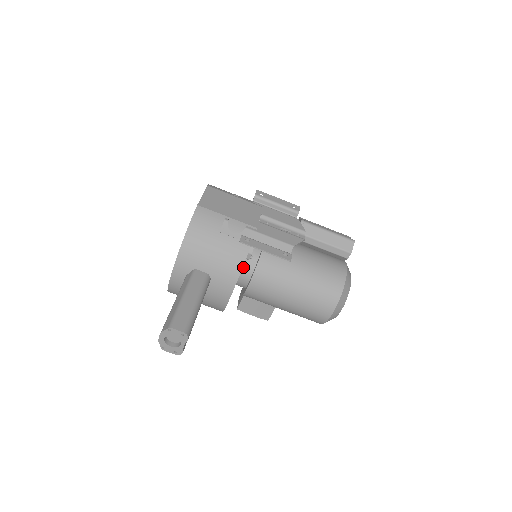
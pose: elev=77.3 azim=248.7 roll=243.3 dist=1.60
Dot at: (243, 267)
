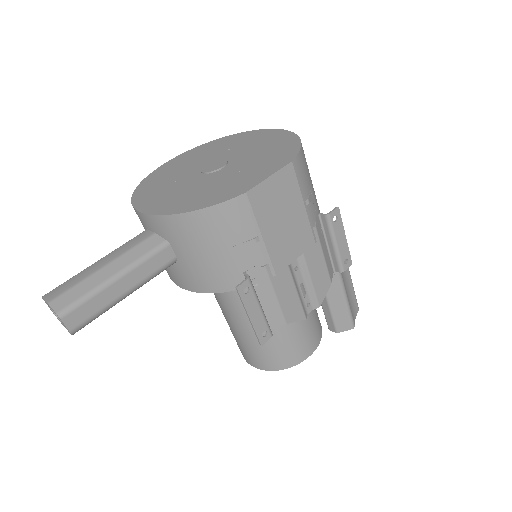
Dot at: occluded
